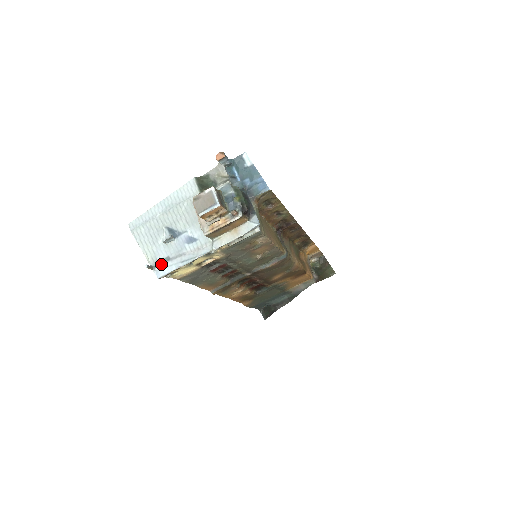
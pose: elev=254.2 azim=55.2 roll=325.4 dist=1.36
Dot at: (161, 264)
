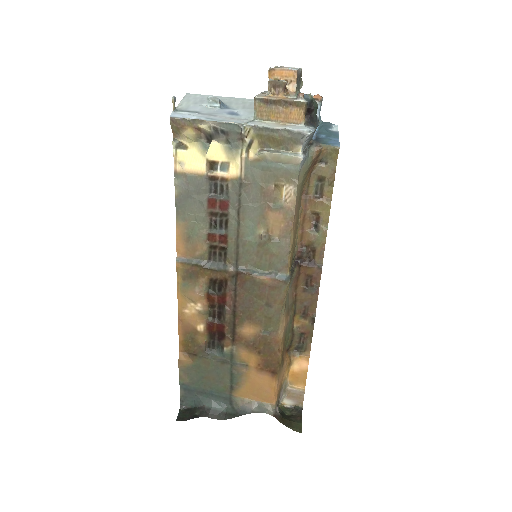
Dot at: (186, 111)
